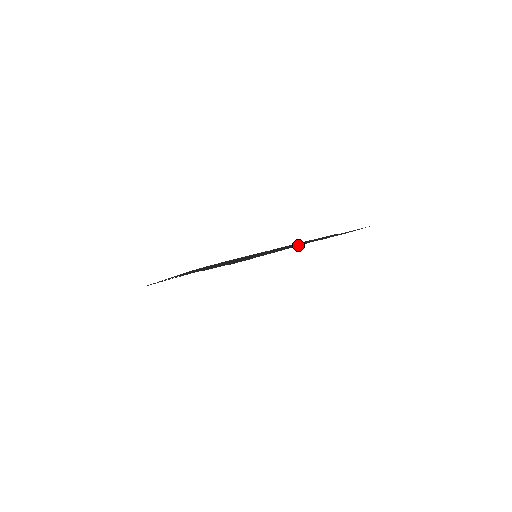
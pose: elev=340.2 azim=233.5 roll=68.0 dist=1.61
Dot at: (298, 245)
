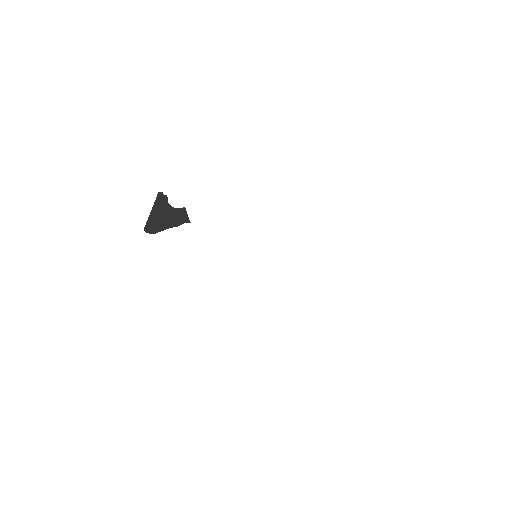
Dot at: occluded
